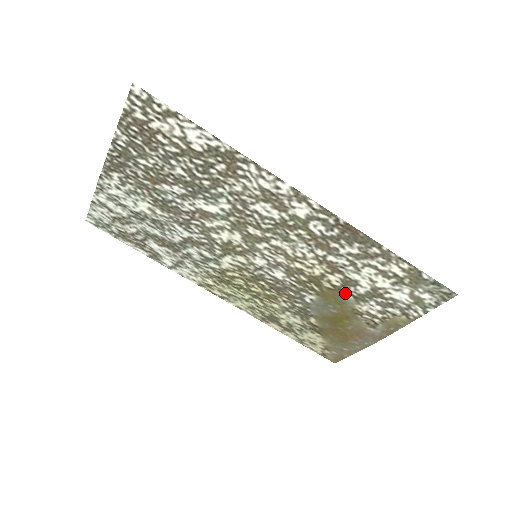
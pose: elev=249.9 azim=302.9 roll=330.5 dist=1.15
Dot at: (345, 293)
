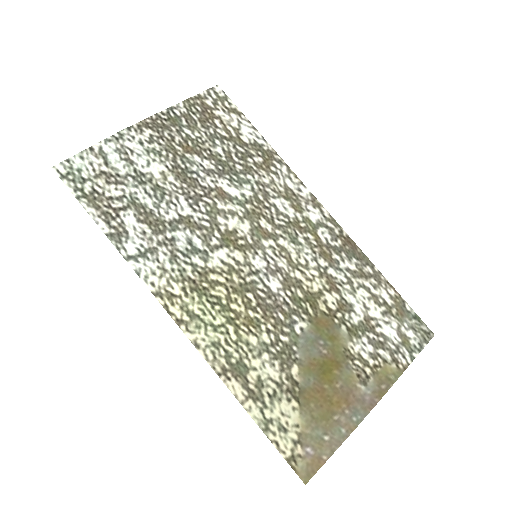
Dot at: (339, 322)
